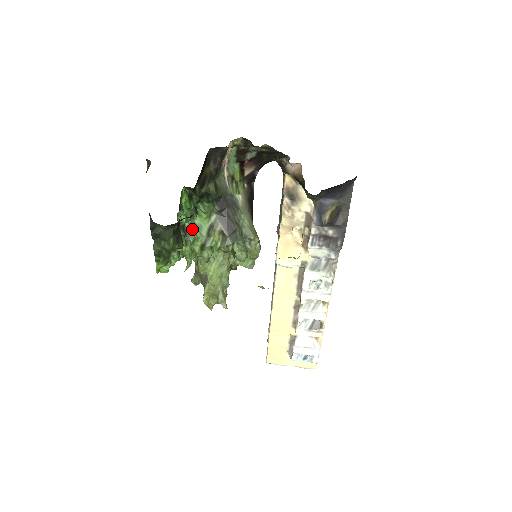
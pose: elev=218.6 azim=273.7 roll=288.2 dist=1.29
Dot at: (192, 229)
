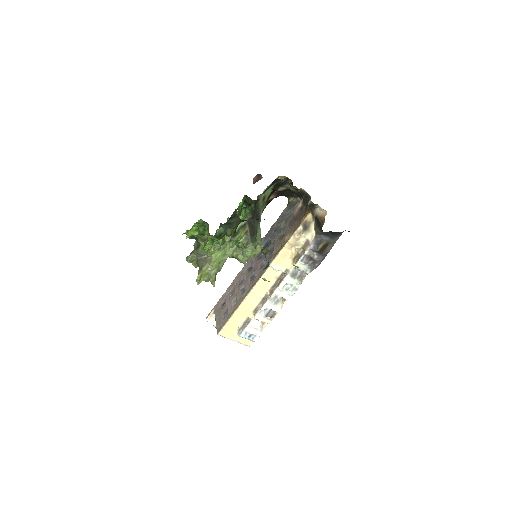
Dot at: occluded
